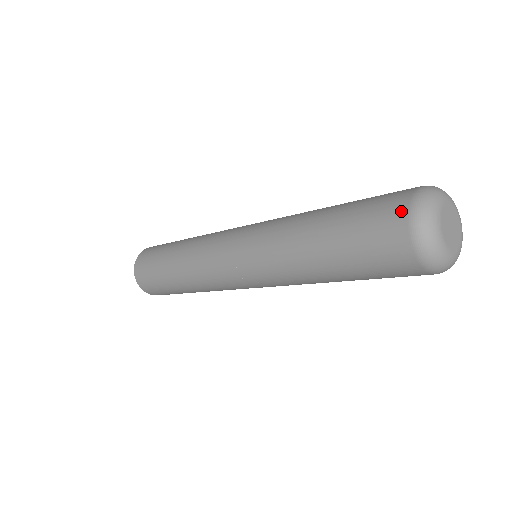
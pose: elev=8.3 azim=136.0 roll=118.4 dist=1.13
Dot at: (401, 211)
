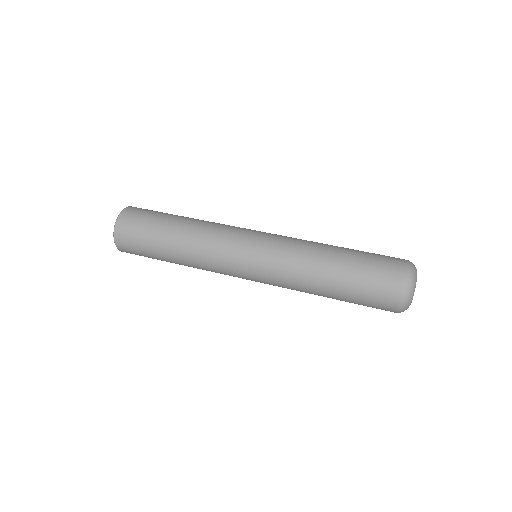
Dot at: (398, 283)
